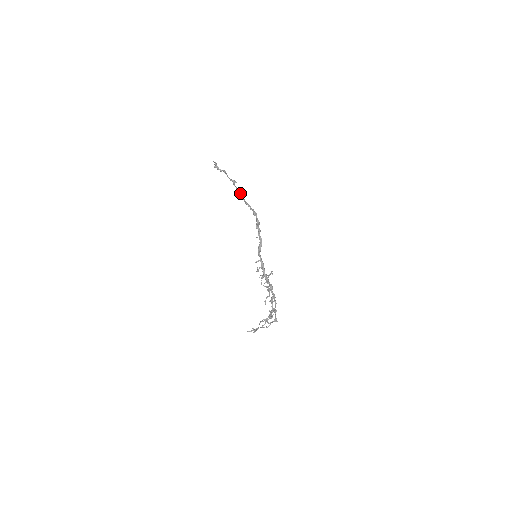
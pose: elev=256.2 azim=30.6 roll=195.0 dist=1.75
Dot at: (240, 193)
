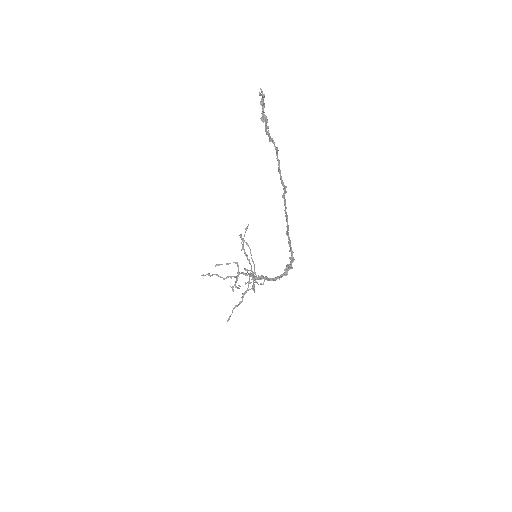
Dot at: occluded
